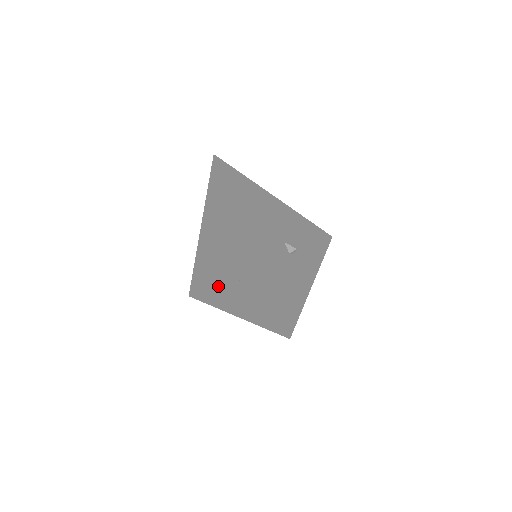
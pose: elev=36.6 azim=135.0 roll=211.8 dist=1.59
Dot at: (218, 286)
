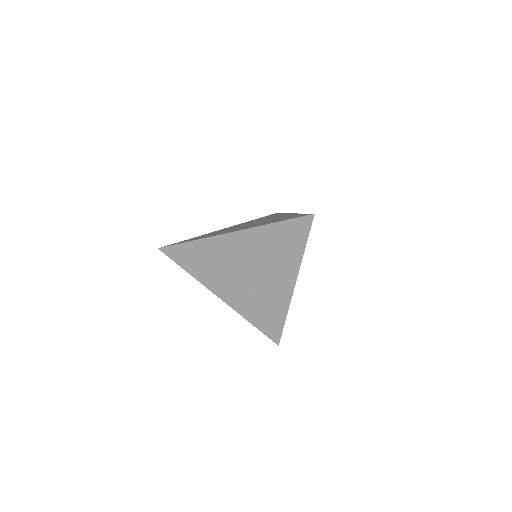
Dot at: (220, 276)
